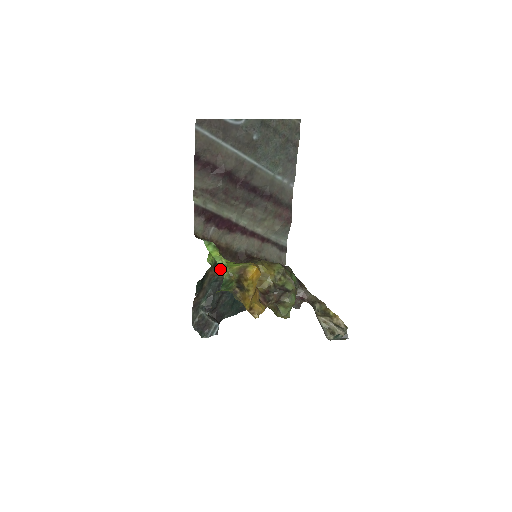
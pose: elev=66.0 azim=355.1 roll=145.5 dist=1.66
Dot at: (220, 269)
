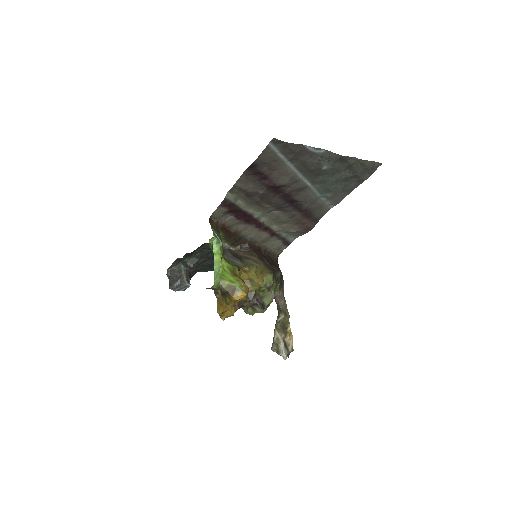
Dot at: occluded
